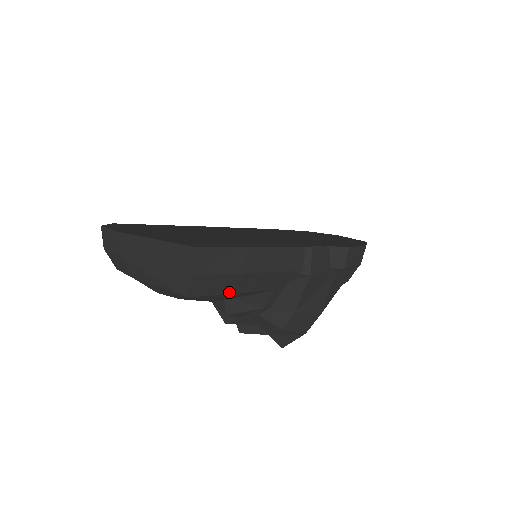
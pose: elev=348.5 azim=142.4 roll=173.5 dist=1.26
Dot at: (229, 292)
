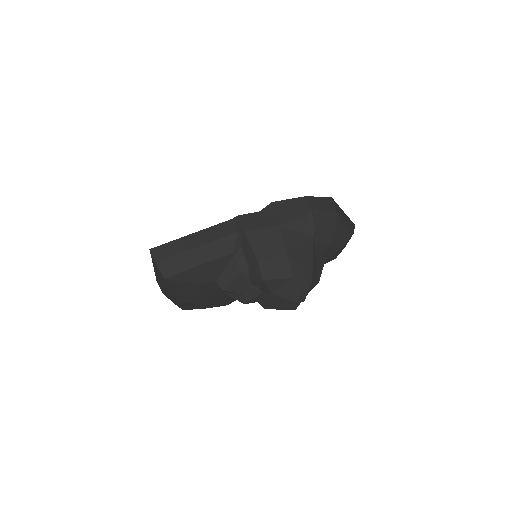
Dot at: (191, 266)
